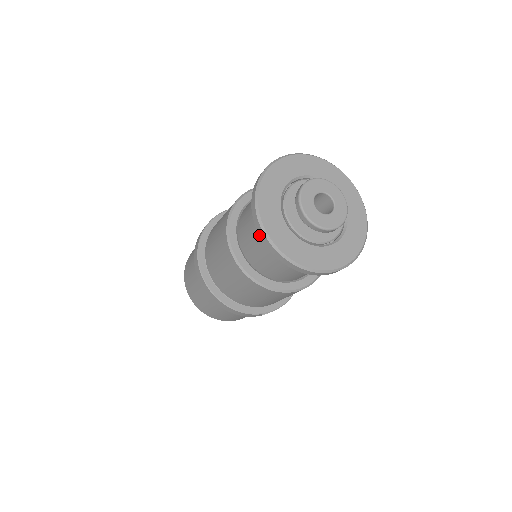
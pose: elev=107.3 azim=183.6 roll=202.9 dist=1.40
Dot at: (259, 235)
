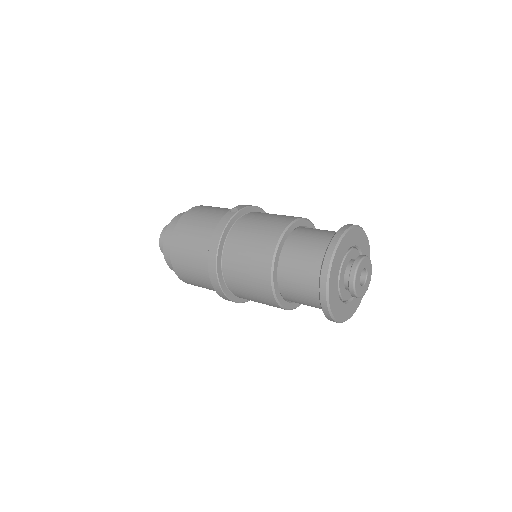
Dot at: occluded
